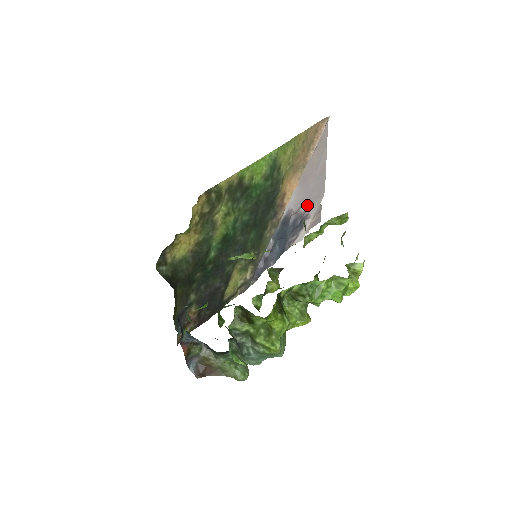
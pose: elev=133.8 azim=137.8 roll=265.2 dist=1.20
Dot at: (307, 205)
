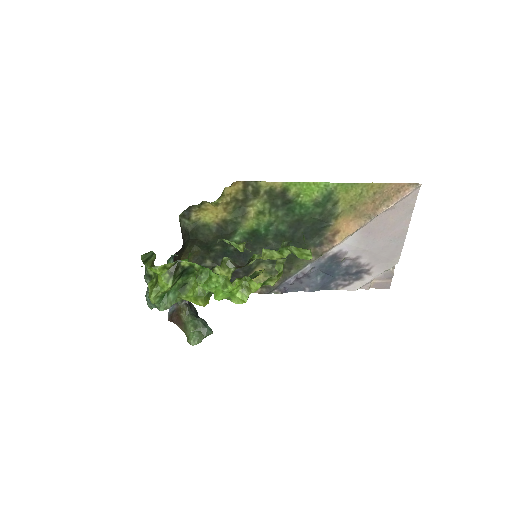
Dot at: (370, 260)
